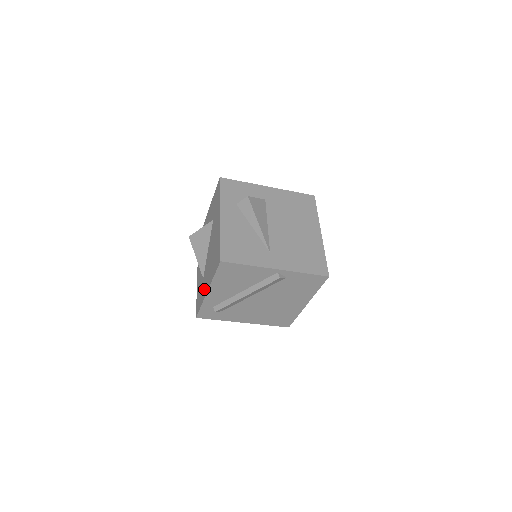
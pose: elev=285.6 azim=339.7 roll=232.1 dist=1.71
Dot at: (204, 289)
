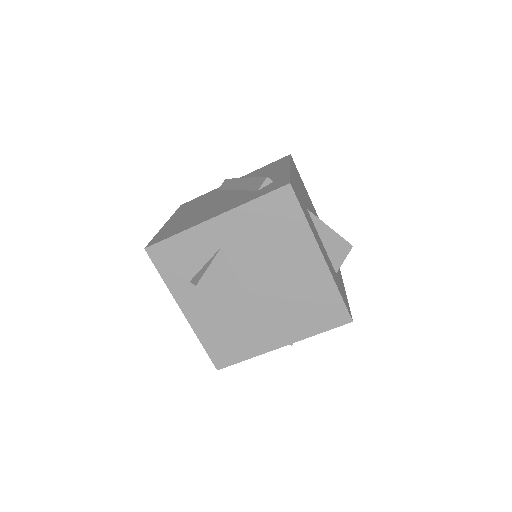
Dot at: occluded
